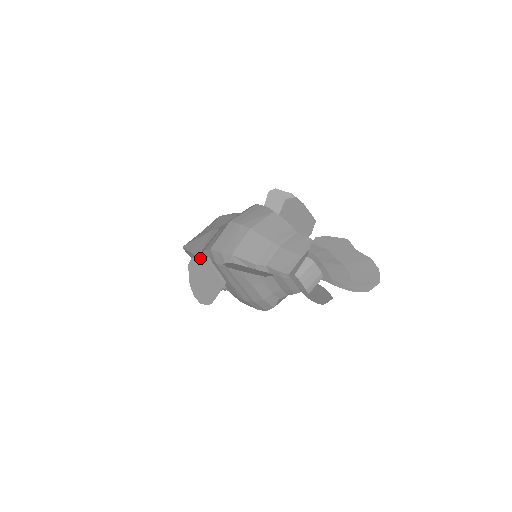
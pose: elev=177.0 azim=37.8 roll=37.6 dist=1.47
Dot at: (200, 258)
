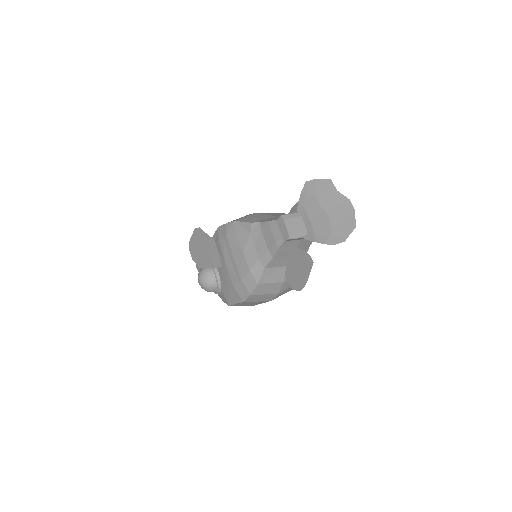
Dot at: (207, 234)
